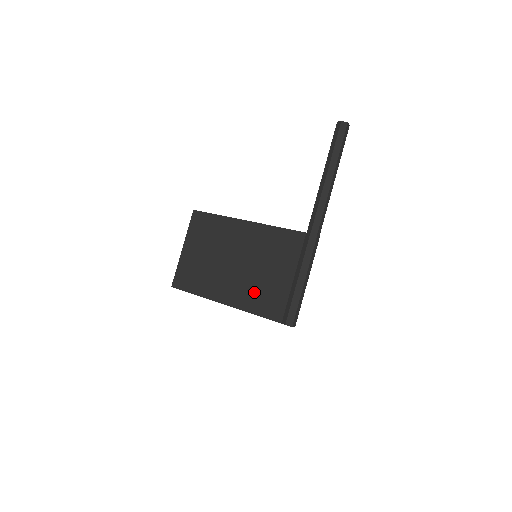
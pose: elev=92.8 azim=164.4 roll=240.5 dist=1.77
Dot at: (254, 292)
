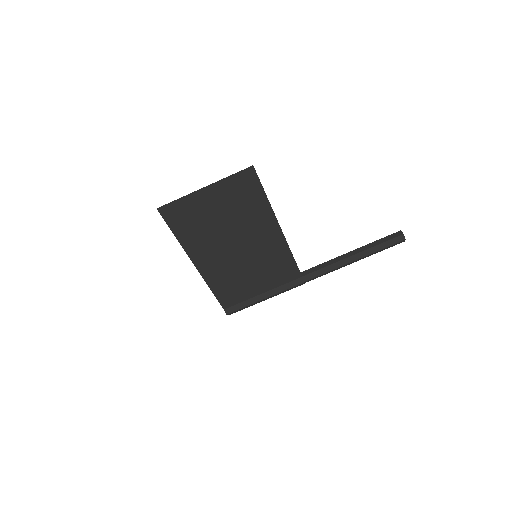
Dot at: (228, 279)
